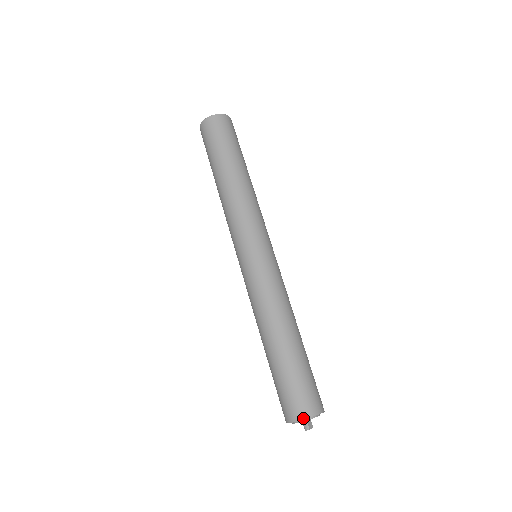
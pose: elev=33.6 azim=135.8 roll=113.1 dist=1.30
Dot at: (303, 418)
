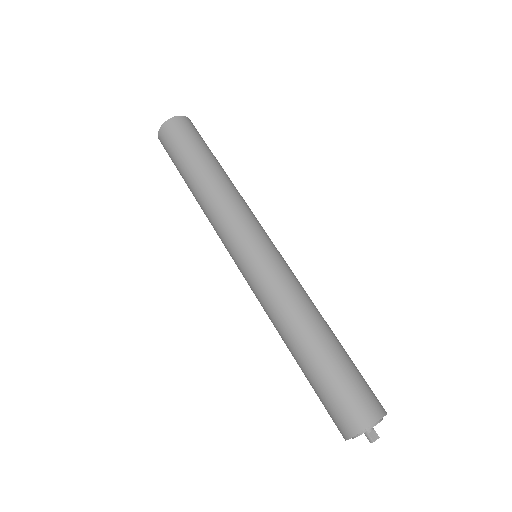
Dot at: (355, 433)
